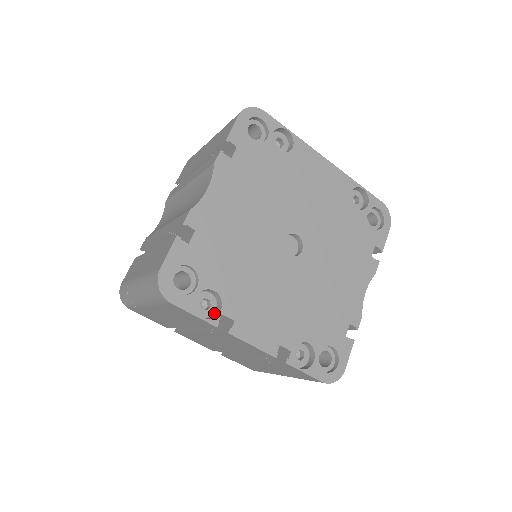
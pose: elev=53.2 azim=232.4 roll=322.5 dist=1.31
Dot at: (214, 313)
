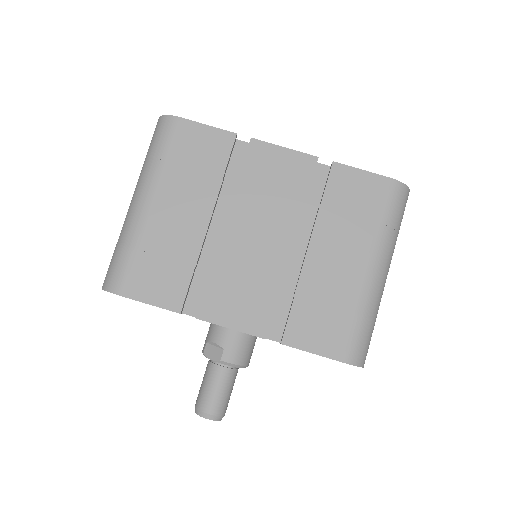
Dot at: occluded
